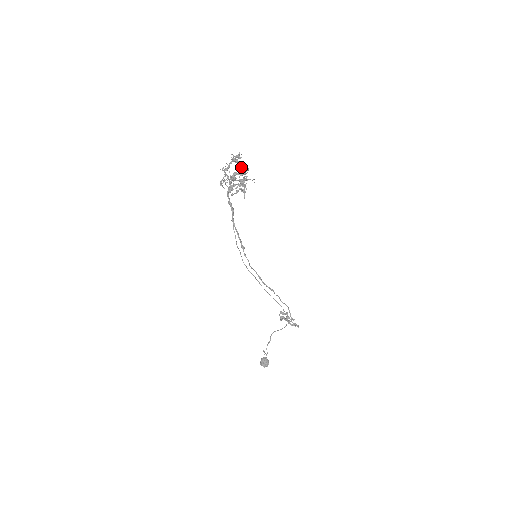
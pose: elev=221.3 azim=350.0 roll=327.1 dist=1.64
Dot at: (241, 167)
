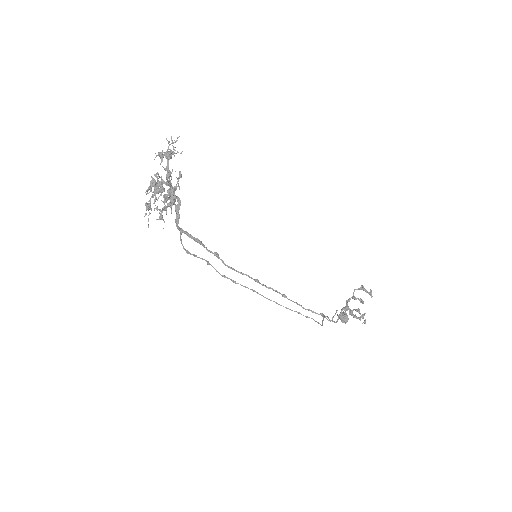
Dot at: (151, 184)
